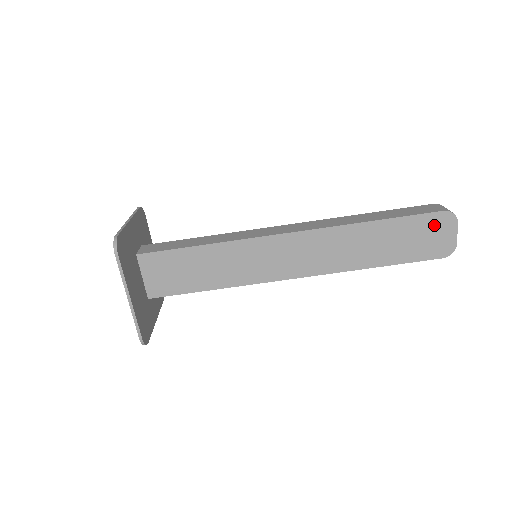
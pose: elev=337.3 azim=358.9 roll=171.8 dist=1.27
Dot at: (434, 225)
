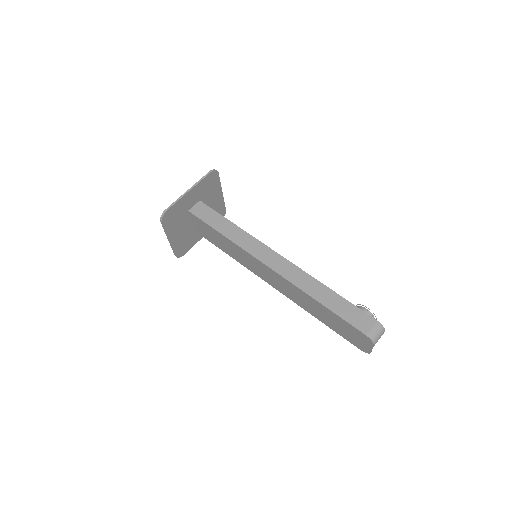
Dot at: (358, 335)
